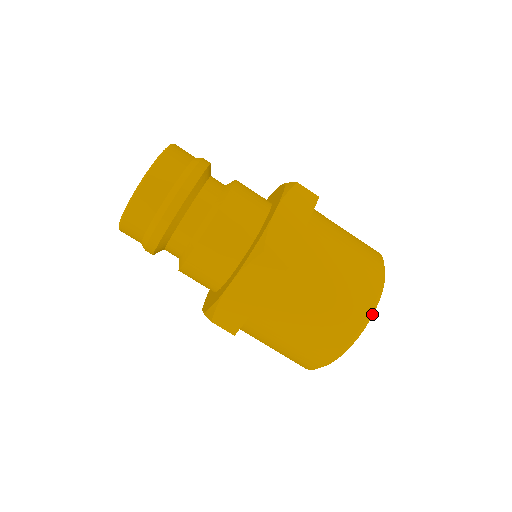
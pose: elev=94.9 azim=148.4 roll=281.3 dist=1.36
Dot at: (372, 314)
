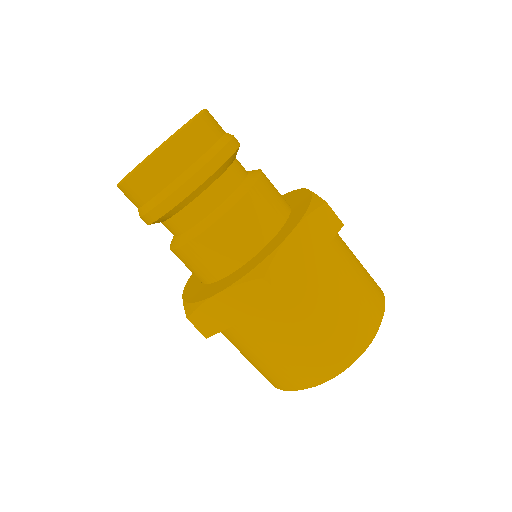
Dot at: occluded
